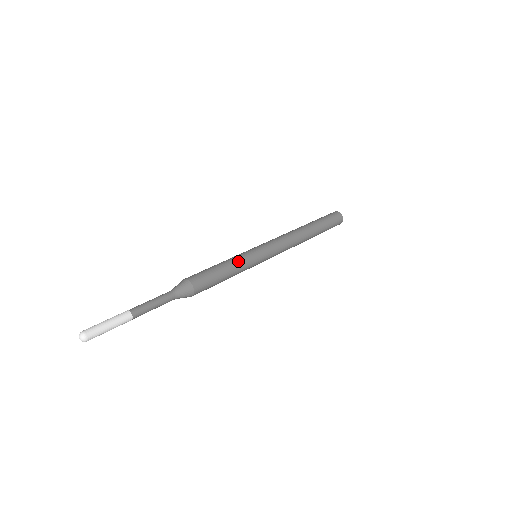
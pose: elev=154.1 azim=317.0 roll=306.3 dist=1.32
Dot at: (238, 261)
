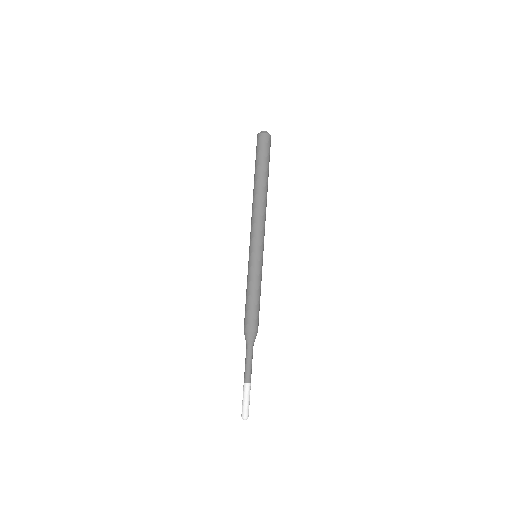
Dot at: (257, 282)
